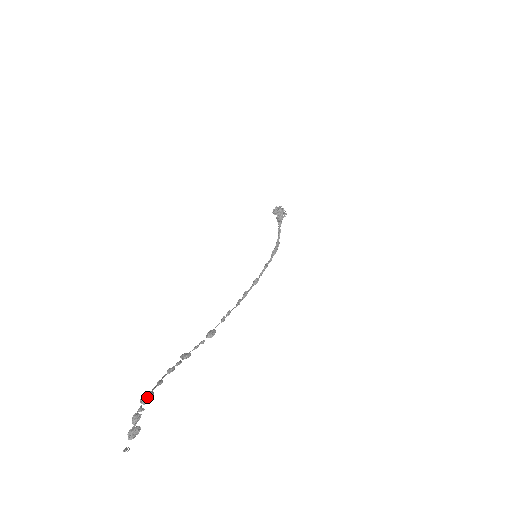
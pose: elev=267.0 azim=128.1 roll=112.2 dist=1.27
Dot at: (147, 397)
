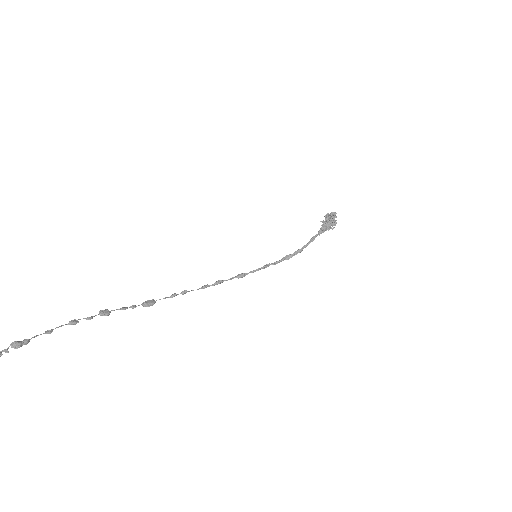
Dot at: (18, 344)
